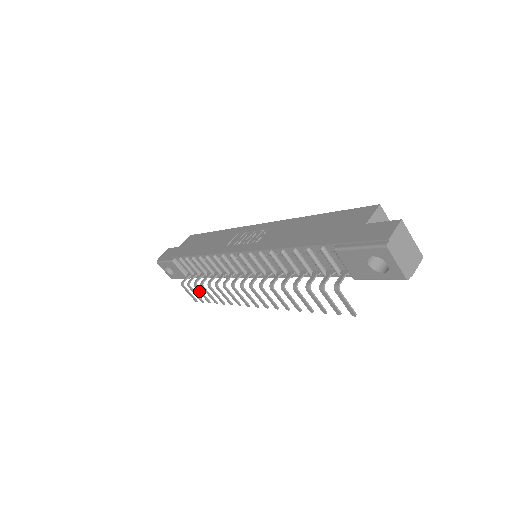
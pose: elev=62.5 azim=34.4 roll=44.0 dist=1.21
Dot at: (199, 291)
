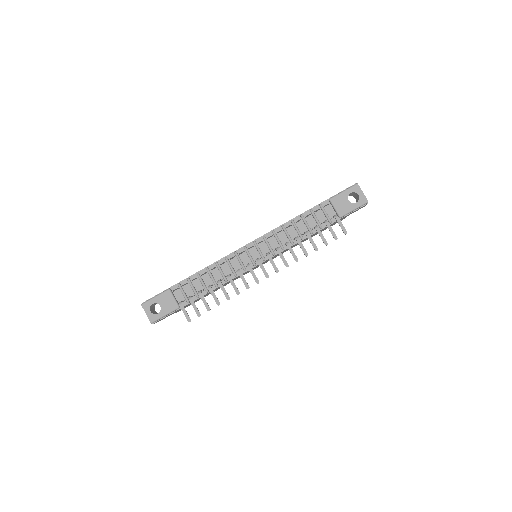
Dot at: (203, 298)
